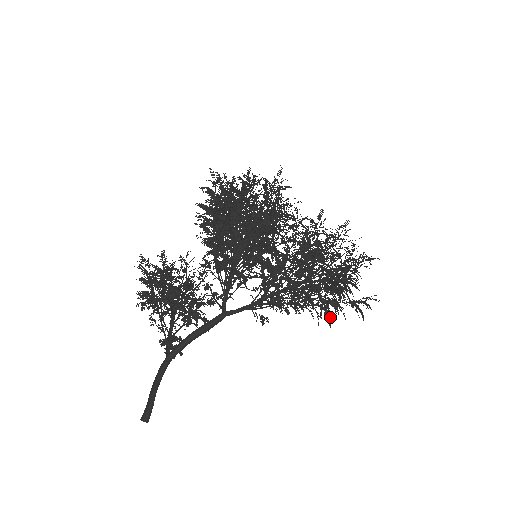
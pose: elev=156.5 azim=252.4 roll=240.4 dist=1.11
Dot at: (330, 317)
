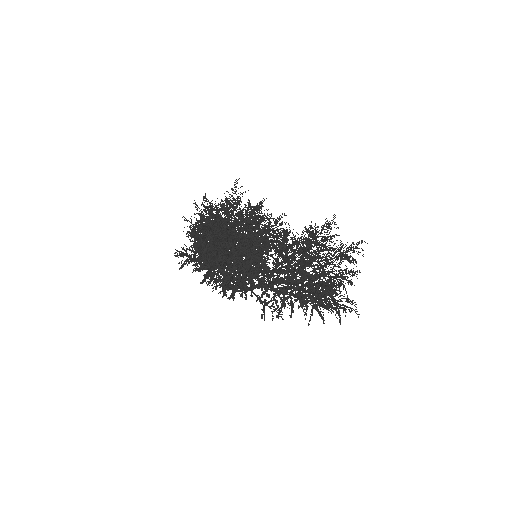
Dot at: occluded
